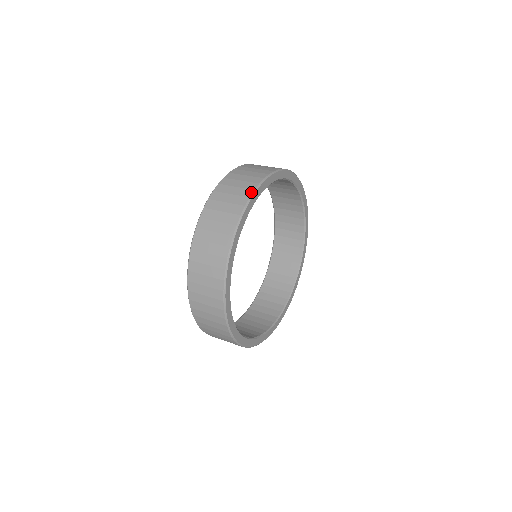
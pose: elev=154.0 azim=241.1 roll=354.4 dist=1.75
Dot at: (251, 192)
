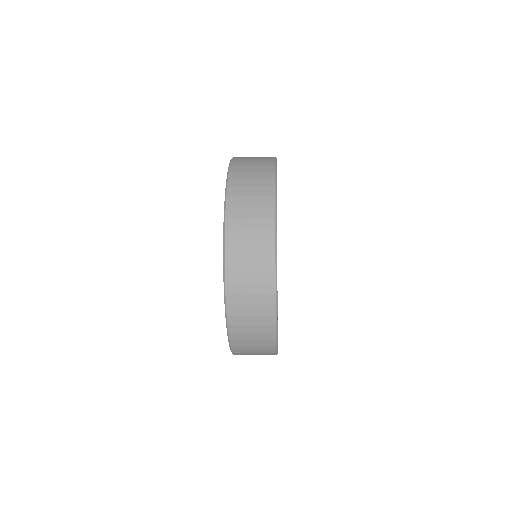
Dot at: (273, 235)
